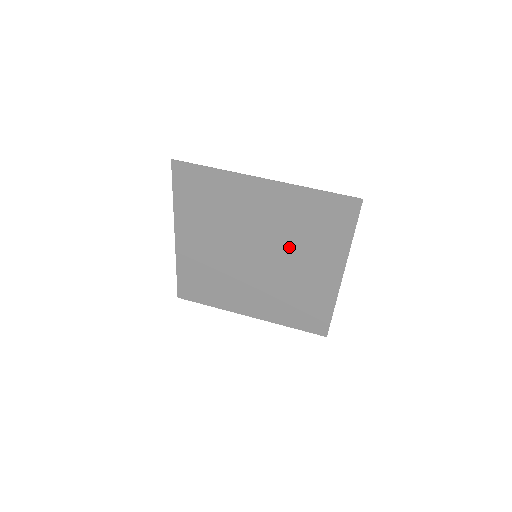
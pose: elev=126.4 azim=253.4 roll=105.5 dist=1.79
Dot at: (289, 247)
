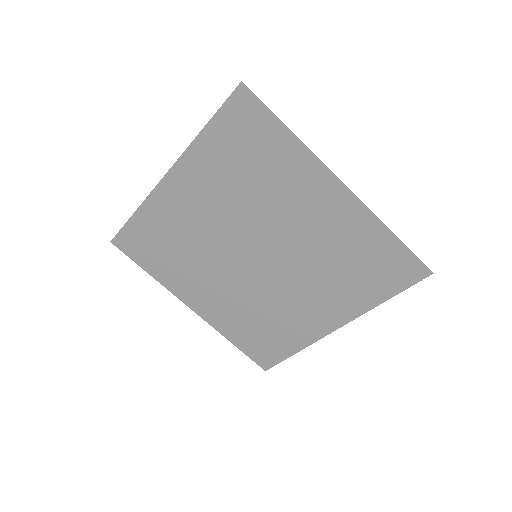
Dot at: (305, 270)
